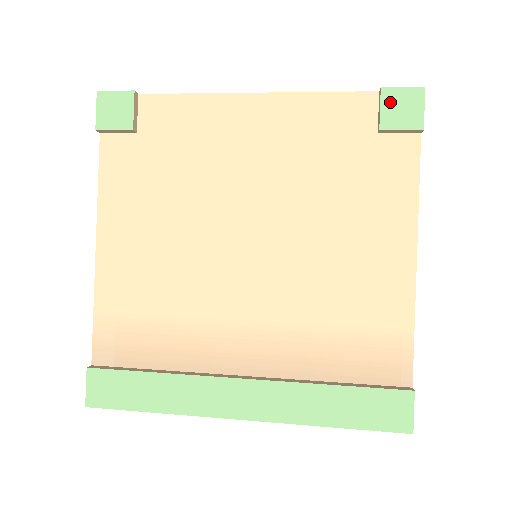
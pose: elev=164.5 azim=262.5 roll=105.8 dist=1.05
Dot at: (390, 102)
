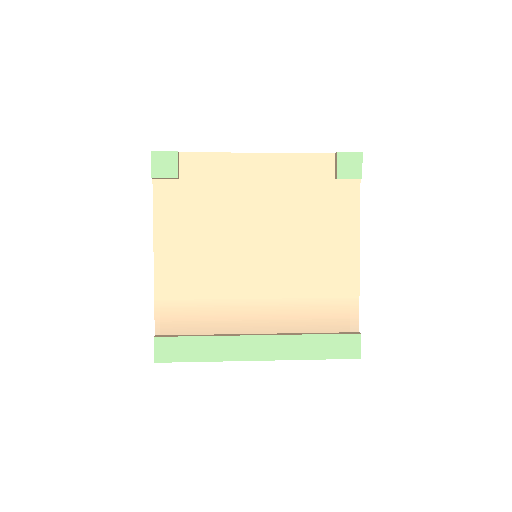
Dot at: (342, 161)
